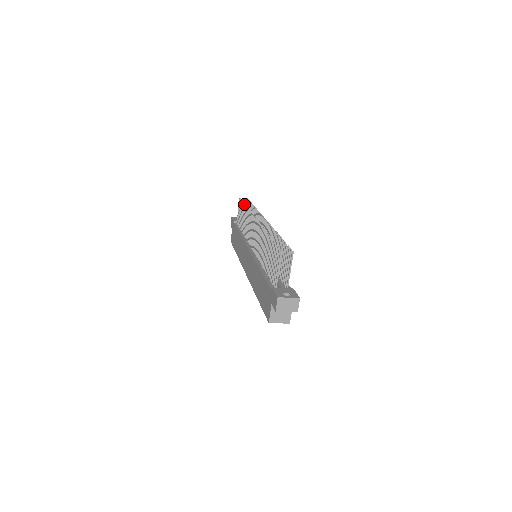
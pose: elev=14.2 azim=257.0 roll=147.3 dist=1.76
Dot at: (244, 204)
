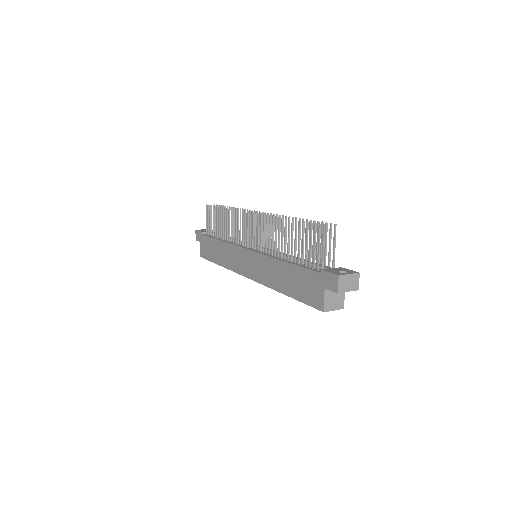
Dot at: (219, 207)
